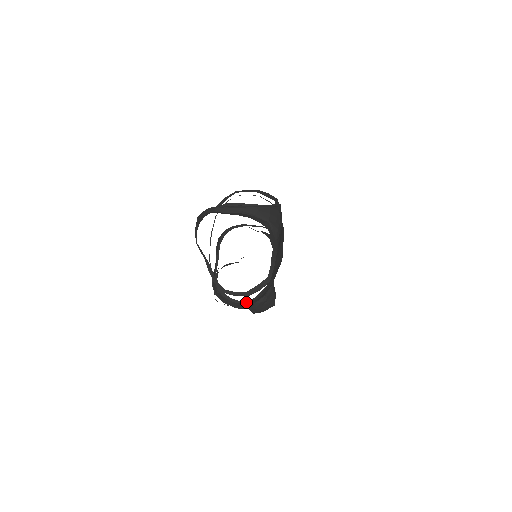
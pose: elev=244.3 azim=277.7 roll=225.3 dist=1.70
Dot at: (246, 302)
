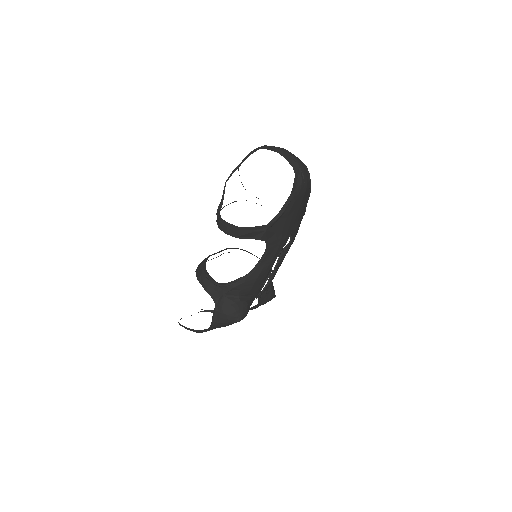
Dot at: (220, 284)
